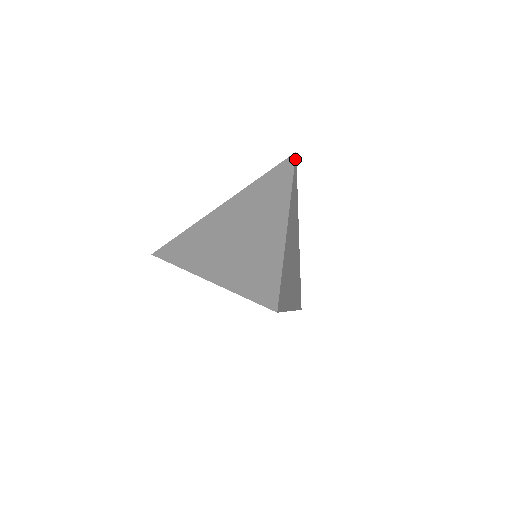
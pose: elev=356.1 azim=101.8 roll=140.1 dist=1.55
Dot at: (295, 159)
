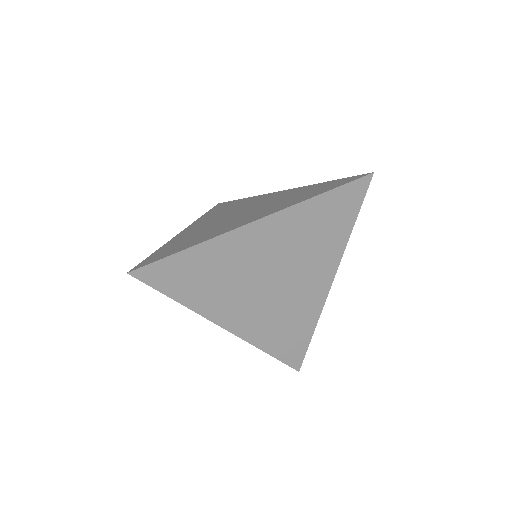
Dot at: (362, 178)
